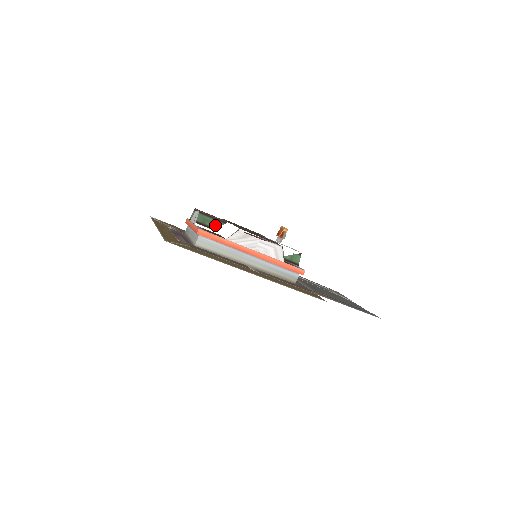
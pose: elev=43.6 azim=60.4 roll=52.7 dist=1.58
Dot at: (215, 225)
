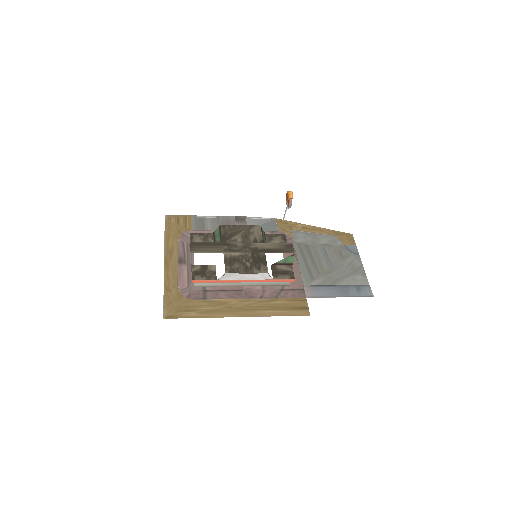
Dot at: occluded
